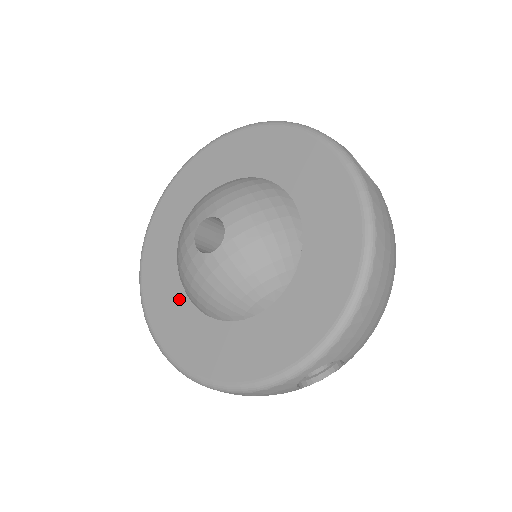
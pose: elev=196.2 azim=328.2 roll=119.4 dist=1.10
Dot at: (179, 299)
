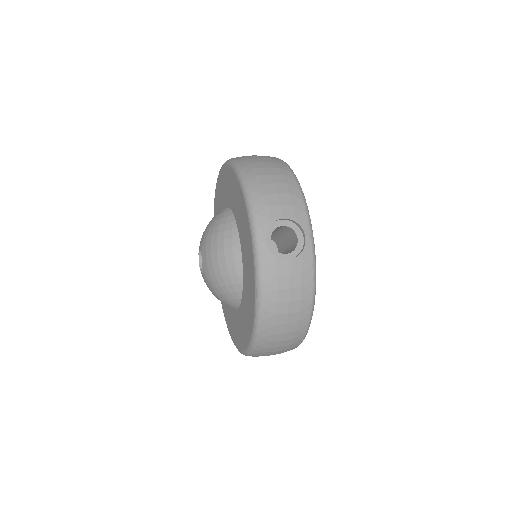
Dot at: occluded
